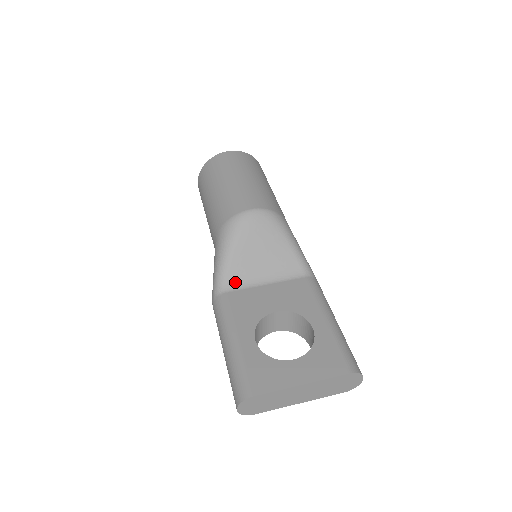
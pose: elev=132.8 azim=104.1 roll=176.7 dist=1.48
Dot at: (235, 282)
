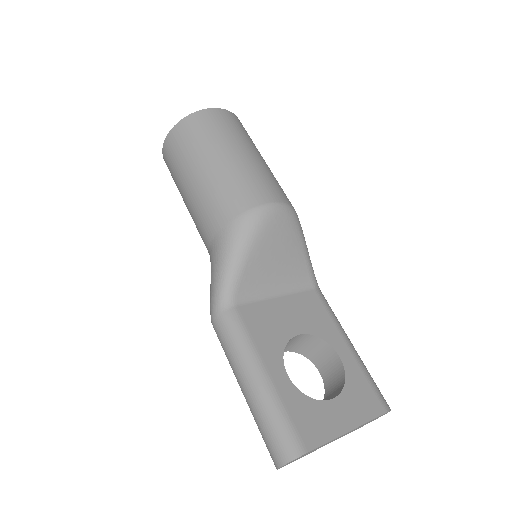
Dot at: (246, 293)
